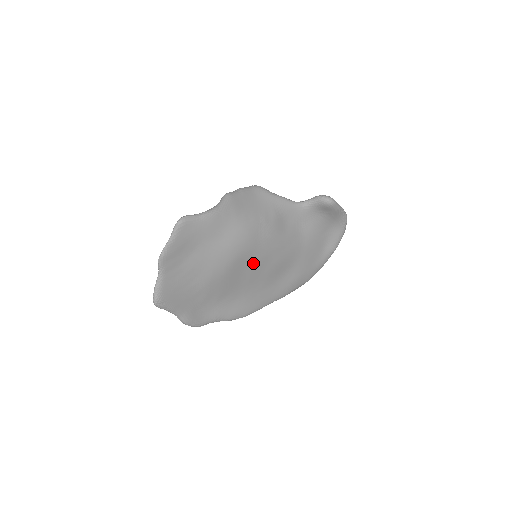
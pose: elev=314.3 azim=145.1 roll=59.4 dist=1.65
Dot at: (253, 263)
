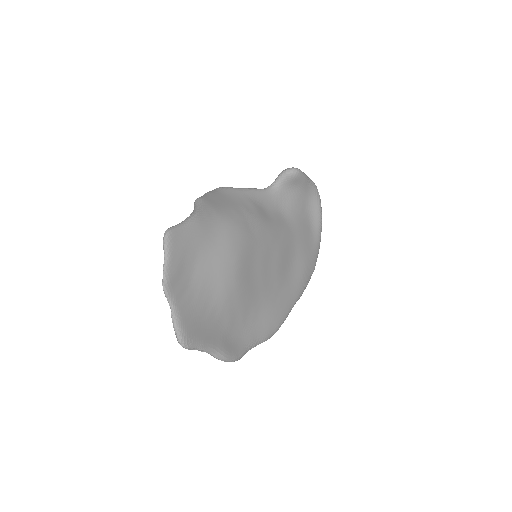
Dot at: (258, 261)
